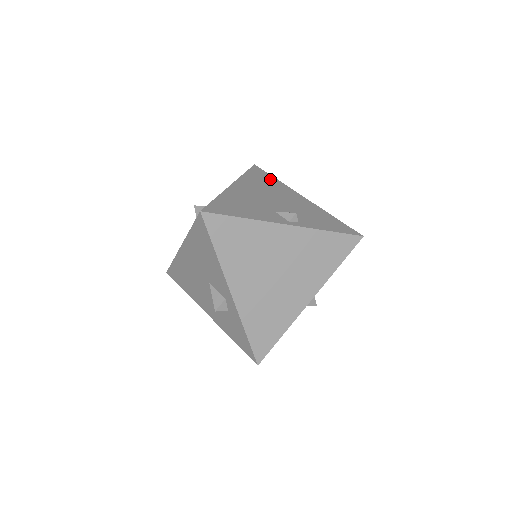
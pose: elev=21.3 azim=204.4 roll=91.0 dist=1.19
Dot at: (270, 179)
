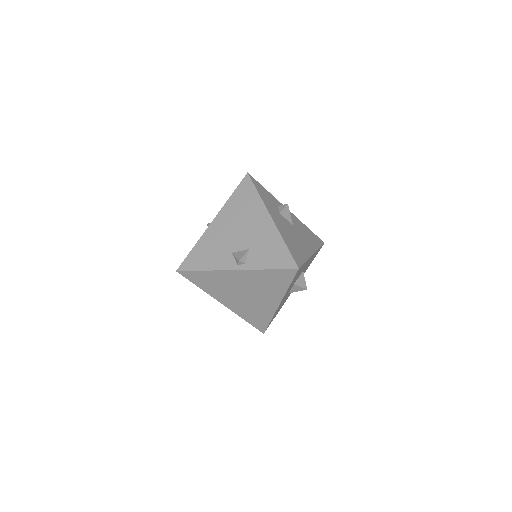
Dot at: (251, 196)
